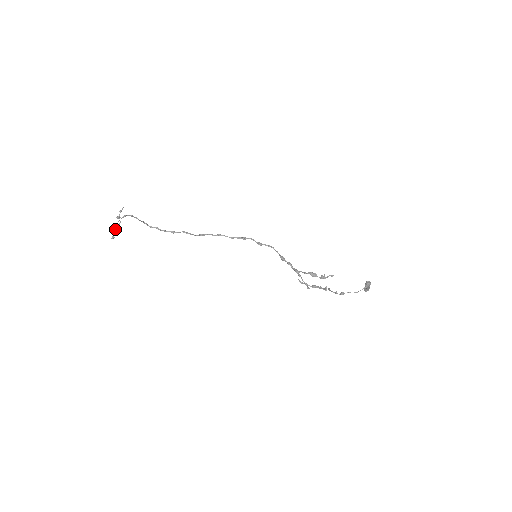
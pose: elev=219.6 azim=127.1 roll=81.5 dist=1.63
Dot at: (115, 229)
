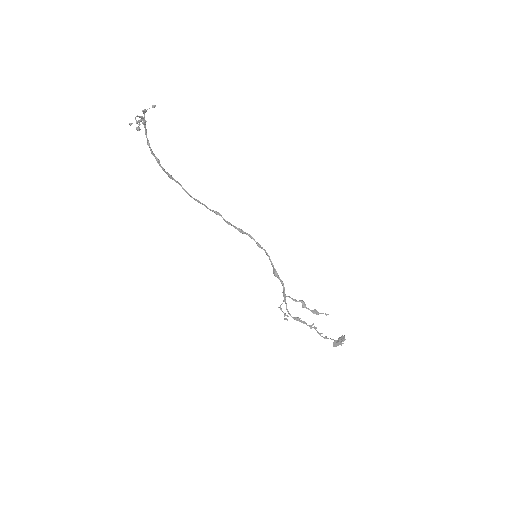
Dot at: occluded
